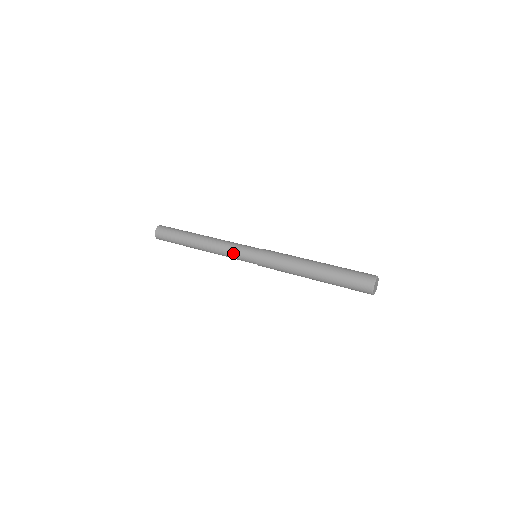
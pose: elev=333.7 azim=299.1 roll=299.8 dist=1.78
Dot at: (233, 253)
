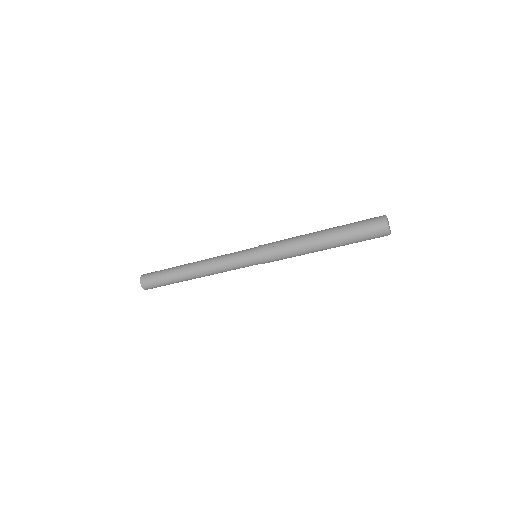
Dot at: (231, 259)
